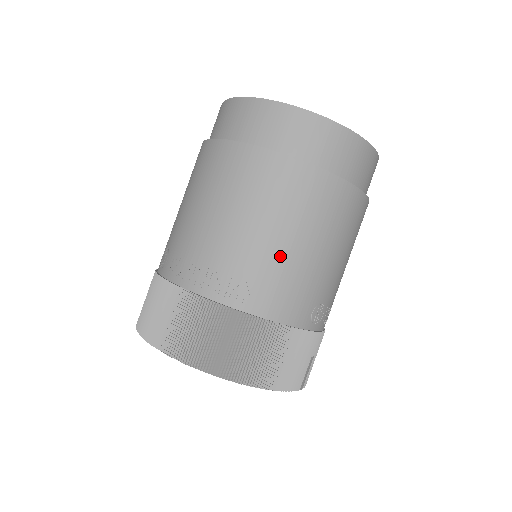
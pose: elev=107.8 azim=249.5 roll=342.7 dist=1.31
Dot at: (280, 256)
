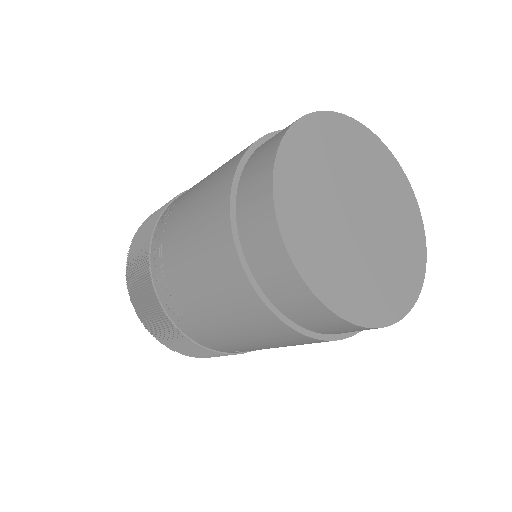
Dot at: (213, 326)
